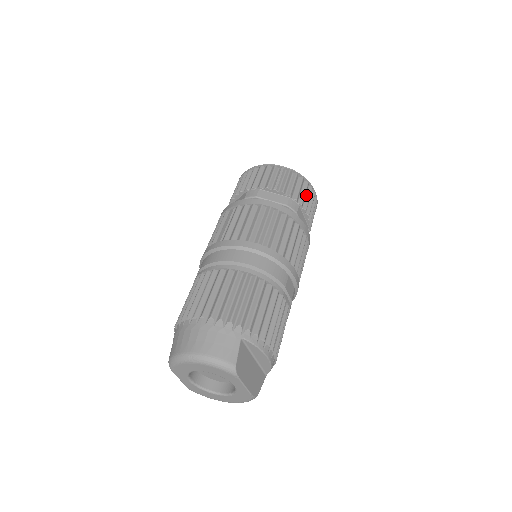
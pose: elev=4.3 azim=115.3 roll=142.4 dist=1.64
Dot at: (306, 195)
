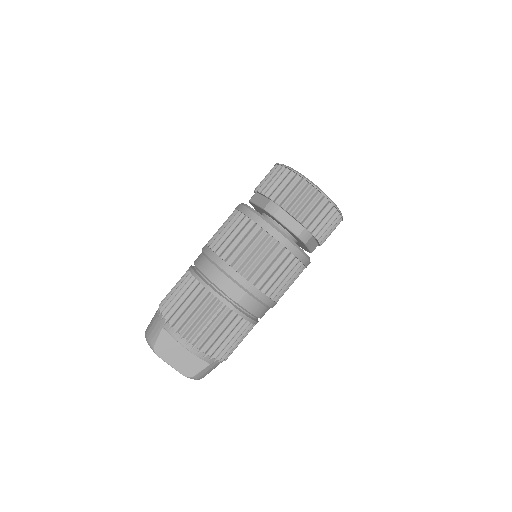
Dot at: (298, 194)
